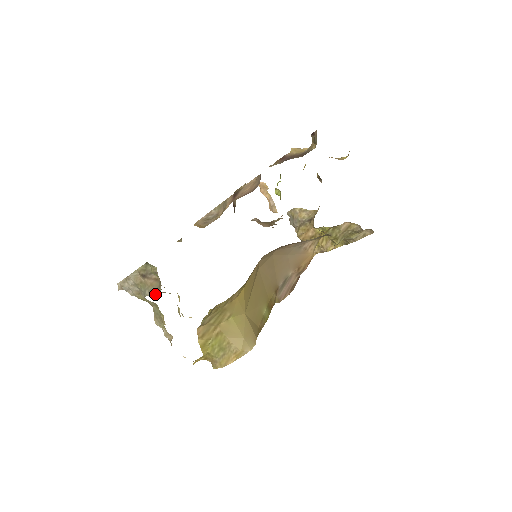
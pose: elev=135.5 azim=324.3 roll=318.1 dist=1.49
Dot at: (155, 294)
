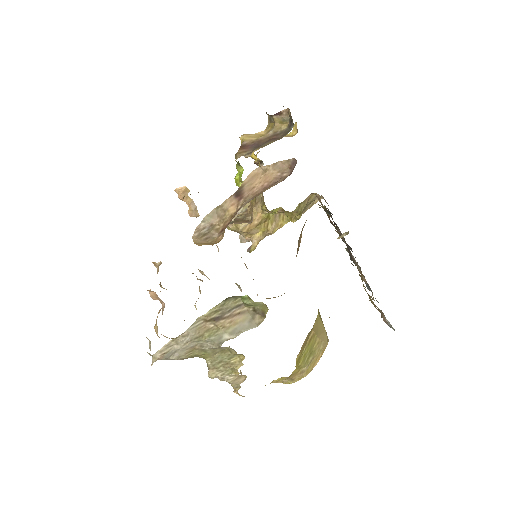
Dot at: occluded
